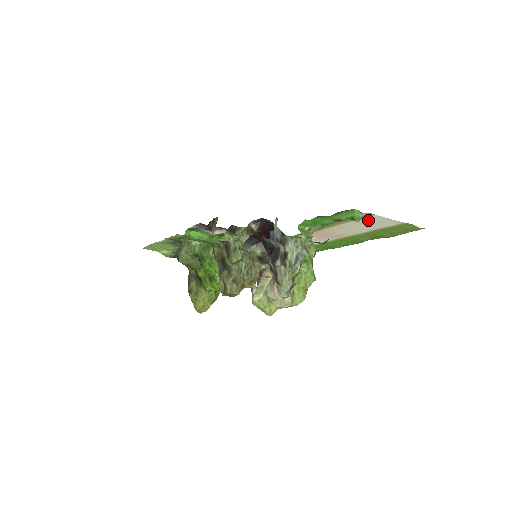
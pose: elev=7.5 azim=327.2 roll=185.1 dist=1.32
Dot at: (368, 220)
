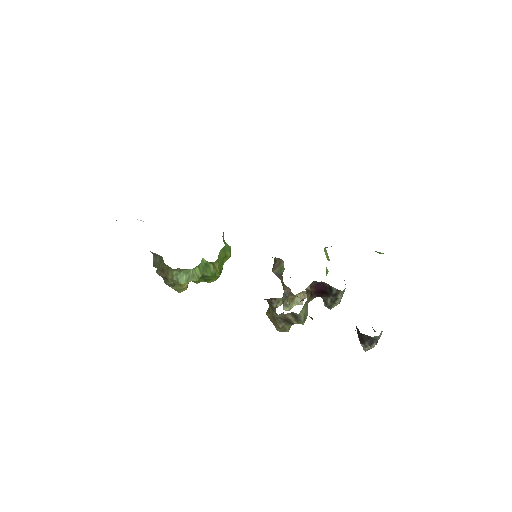
Dot at: occluded
